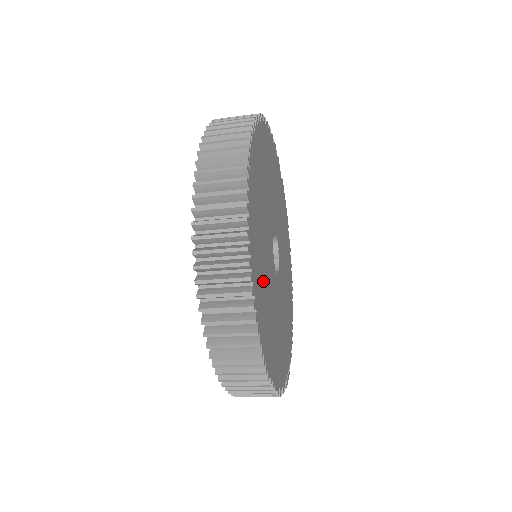
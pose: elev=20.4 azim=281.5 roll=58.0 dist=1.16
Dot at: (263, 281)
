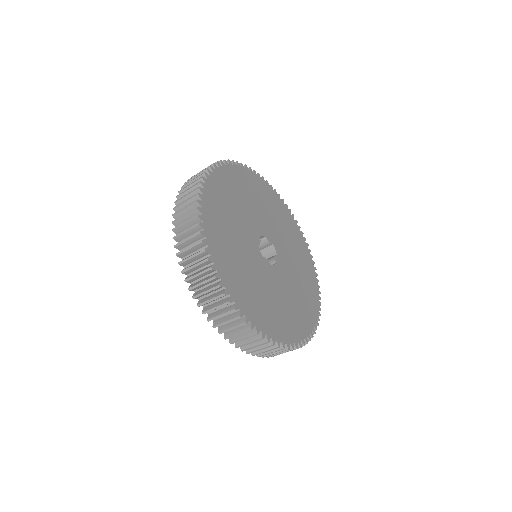
Dot at: (226, 211)
